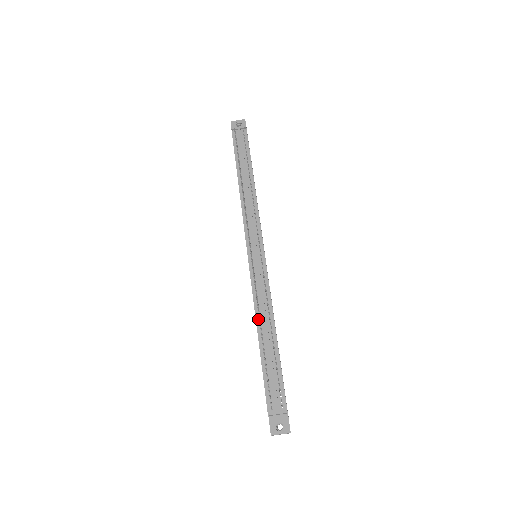
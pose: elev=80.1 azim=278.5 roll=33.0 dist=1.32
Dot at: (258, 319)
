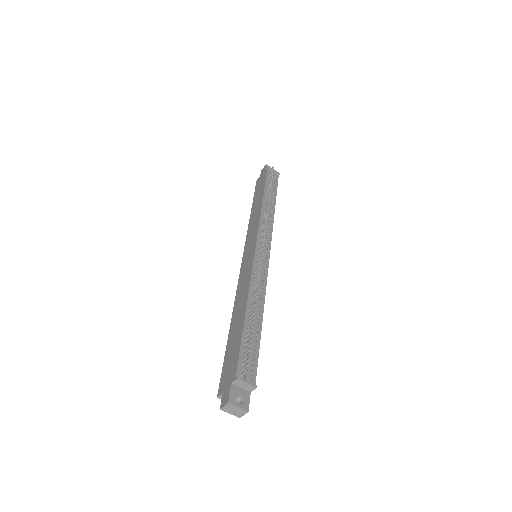
Dot at: (250, 296)
